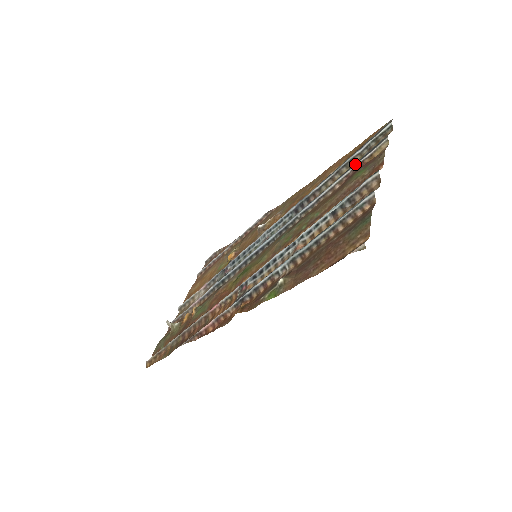
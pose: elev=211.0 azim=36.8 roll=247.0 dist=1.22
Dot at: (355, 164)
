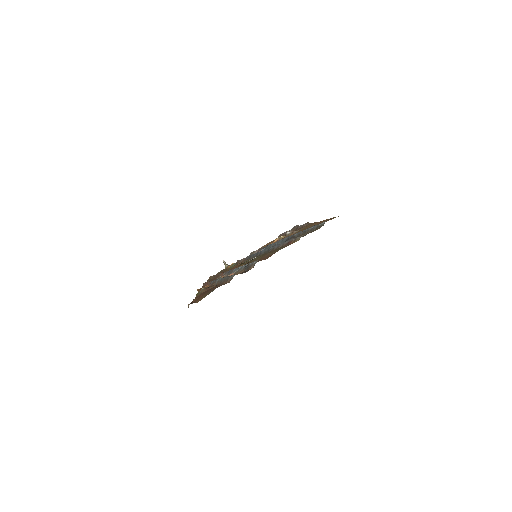
Dot at: (292, 238)
